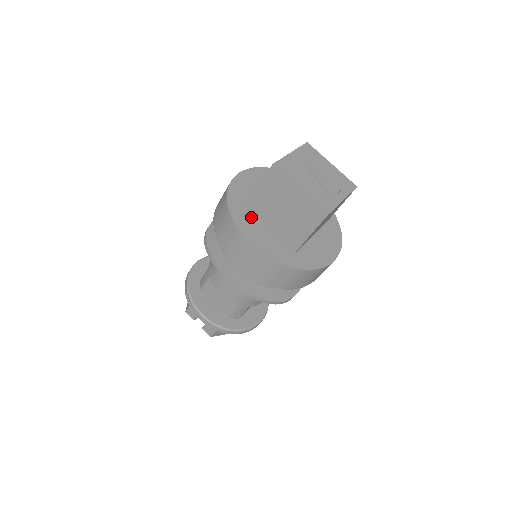
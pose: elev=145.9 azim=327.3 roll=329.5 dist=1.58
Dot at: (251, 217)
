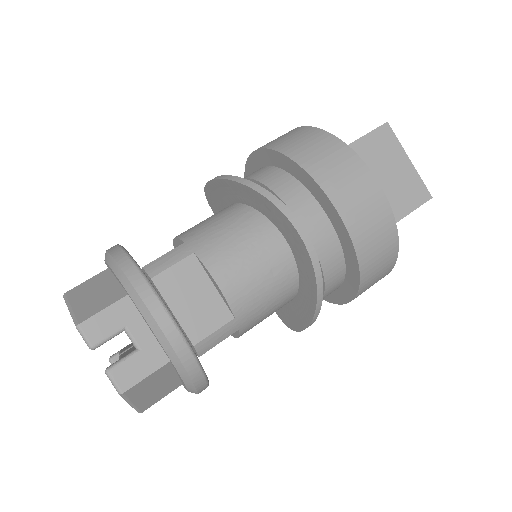
Dot at: occluded
